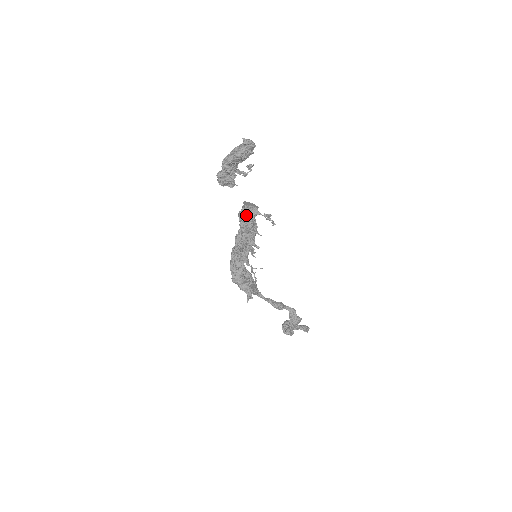
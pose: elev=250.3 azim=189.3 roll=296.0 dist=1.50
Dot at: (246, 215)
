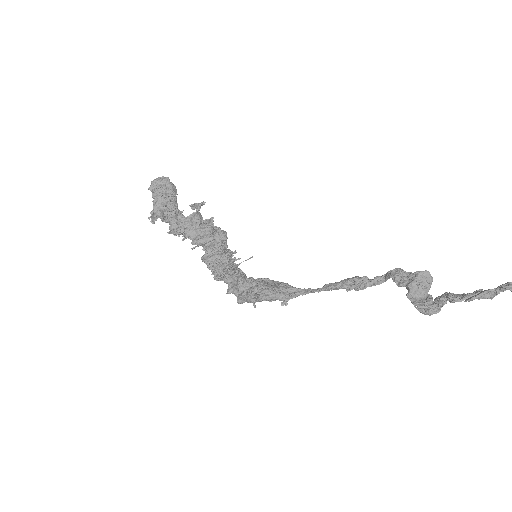
Dot at: (190, 229)
